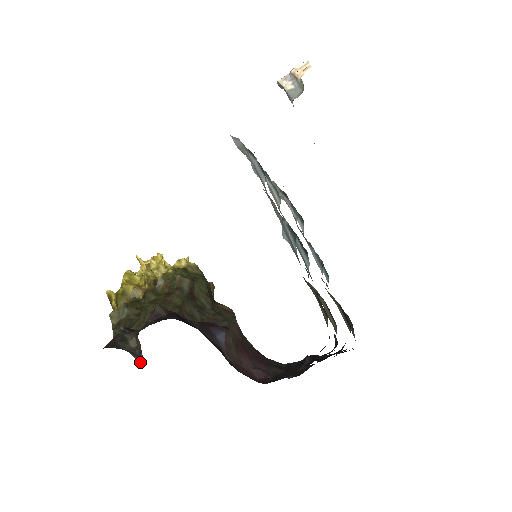
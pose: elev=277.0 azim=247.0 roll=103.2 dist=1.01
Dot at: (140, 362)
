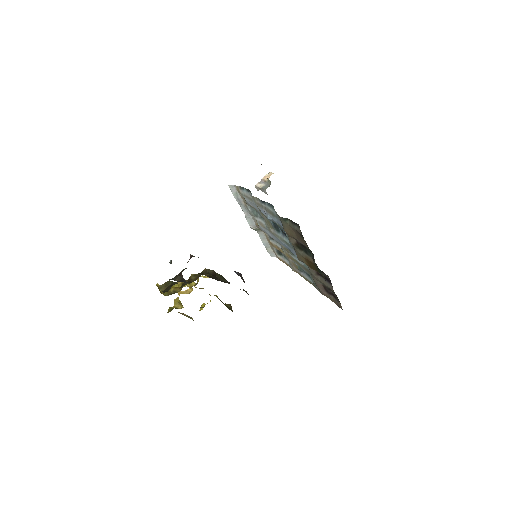
Dot at: occluded
